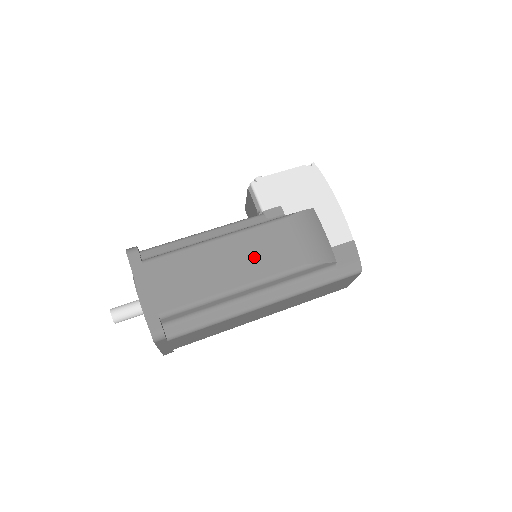
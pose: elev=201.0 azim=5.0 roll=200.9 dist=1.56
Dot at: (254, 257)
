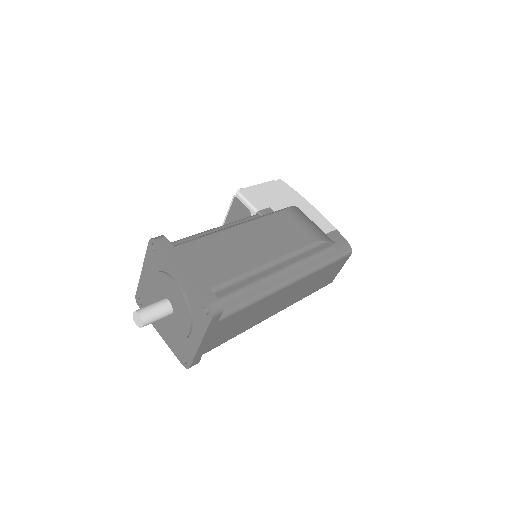
Dot at: (273, 238)
